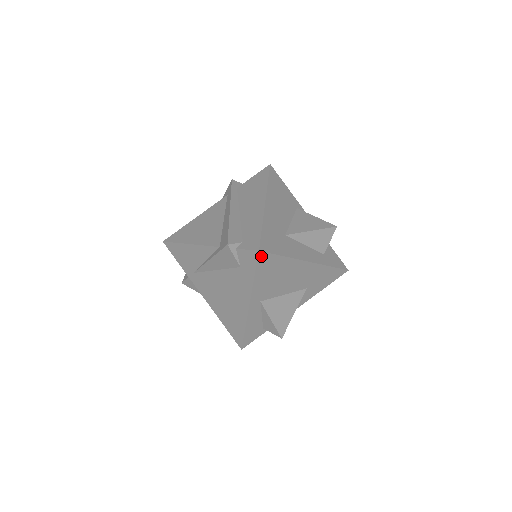
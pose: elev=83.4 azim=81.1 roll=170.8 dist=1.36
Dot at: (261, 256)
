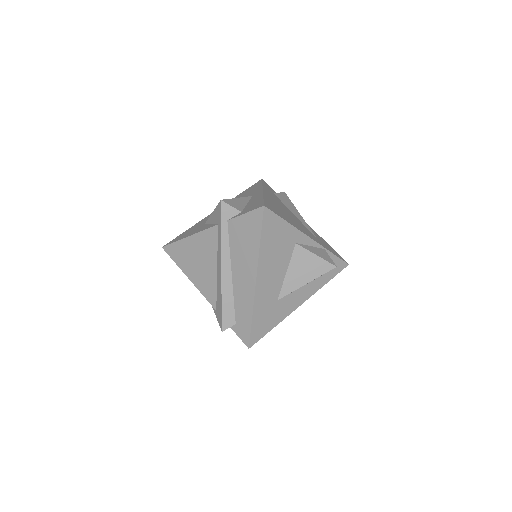
Dot at: (252, 343)
